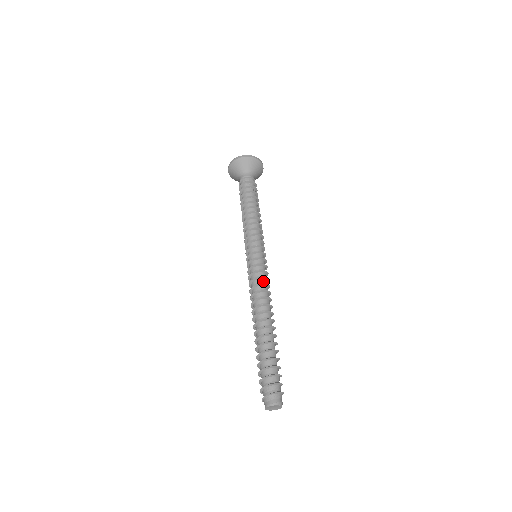
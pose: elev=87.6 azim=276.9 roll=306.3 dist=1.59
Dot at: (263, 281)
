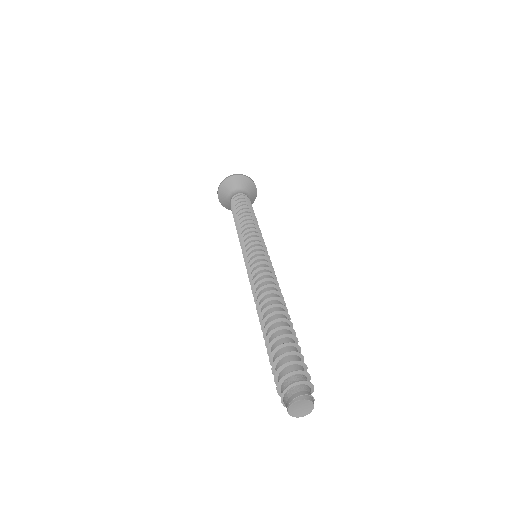
Dot at: (265, 272)
